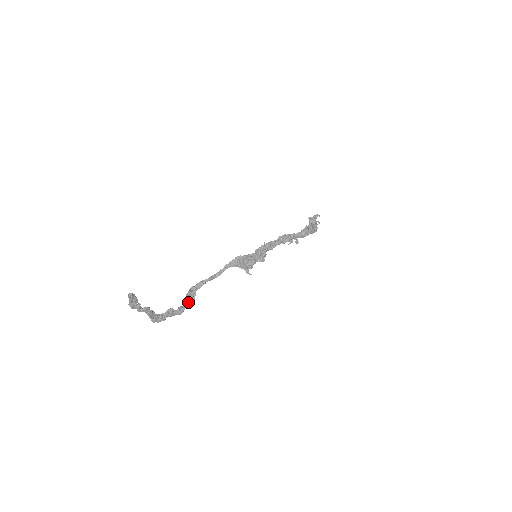
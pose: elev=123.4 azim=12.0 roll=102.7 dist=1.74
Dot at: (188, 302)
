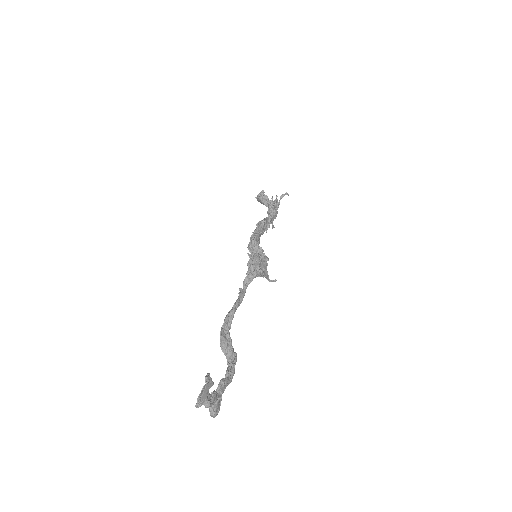
Dot at: (231, 357)
